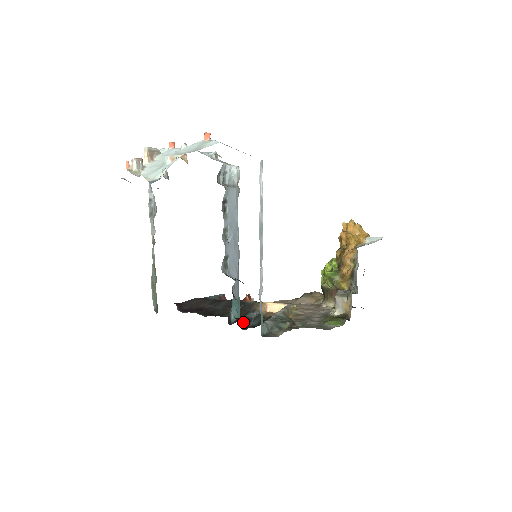
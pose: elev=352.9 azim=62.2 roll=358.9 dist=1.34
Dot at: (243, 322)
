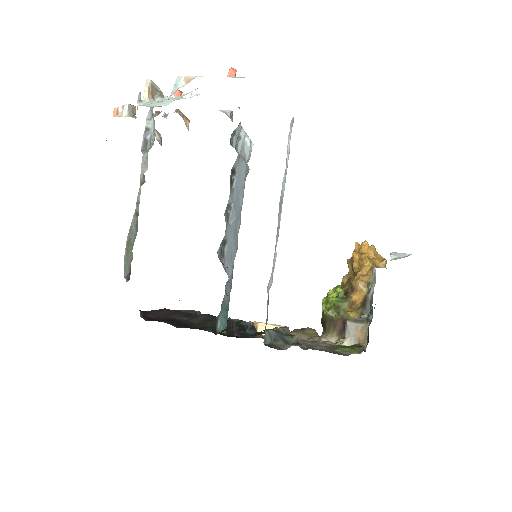
Dot at: (237, 327)
